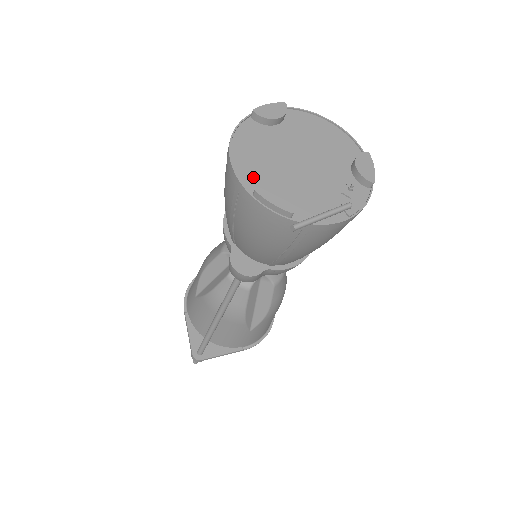
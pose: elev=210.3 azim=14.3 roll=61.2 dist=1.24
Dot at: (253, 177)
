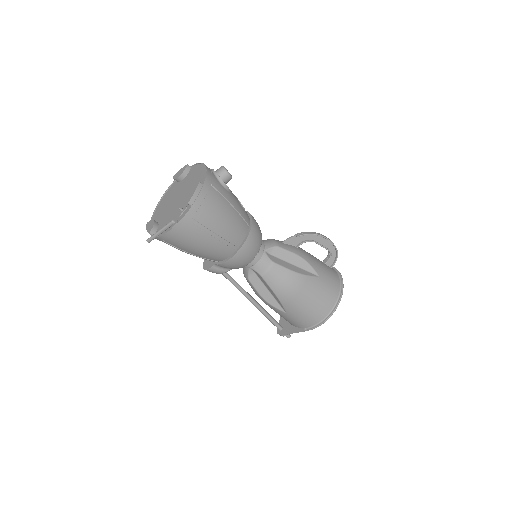
Dot at: (157, 216)
